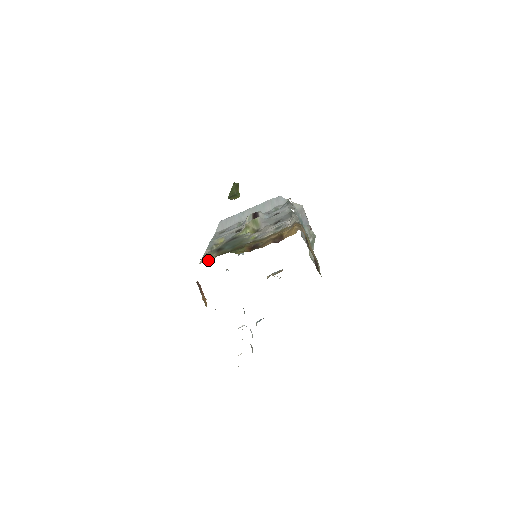
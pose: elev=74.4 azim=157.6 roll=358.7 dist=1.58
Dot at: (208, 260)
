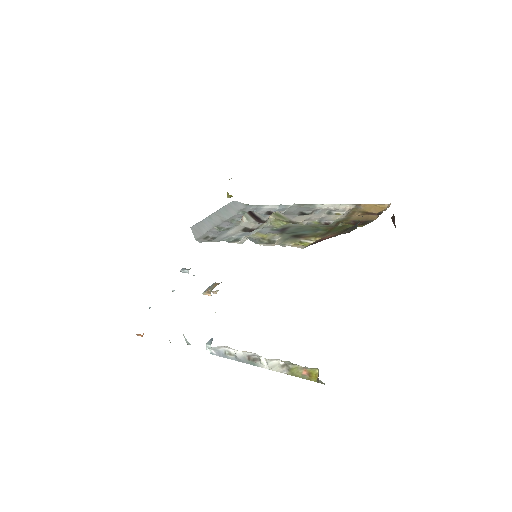
Dot at: (303, 245)
